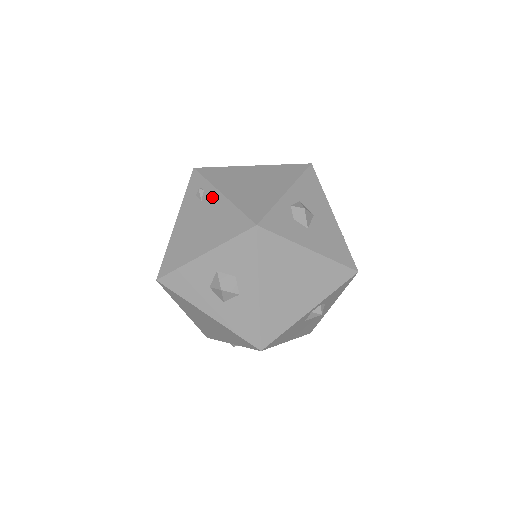
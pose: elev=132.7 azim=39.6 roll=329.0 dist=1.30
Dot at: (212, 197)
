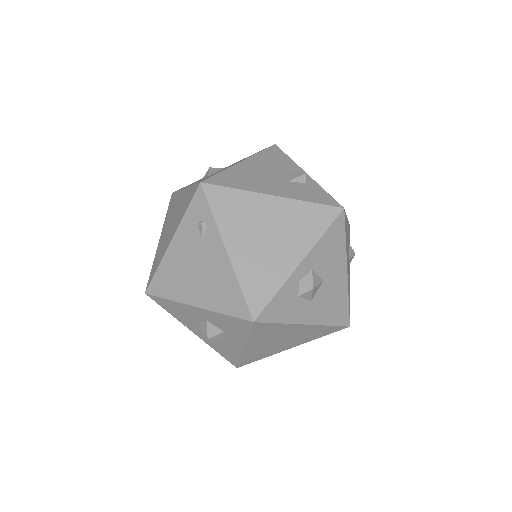
Dot at: (215, 245)
